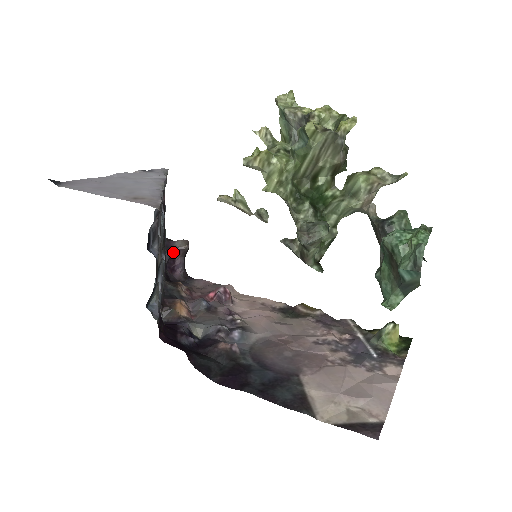
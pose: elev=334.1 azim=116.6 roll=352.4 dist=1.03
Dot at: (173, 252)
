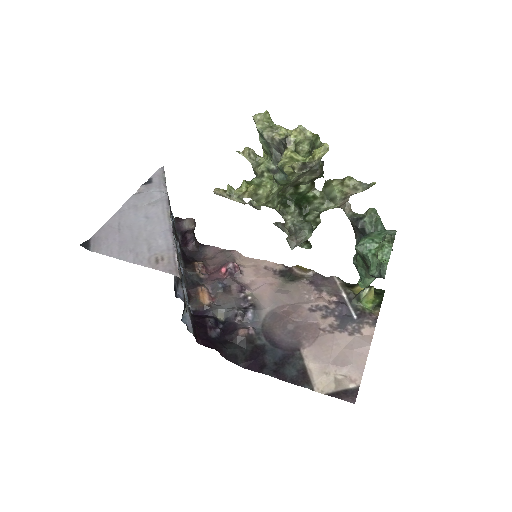
Dot at: (184, 233)
